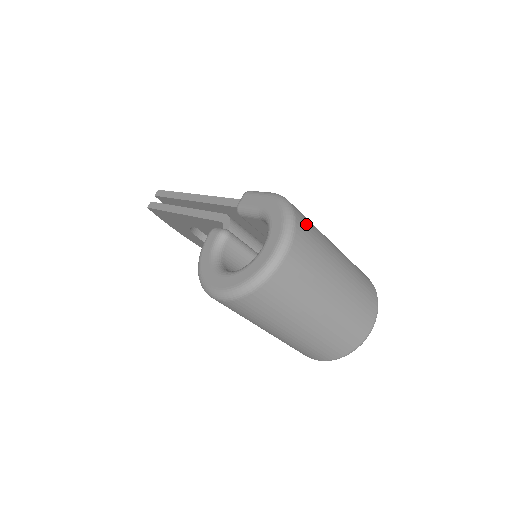
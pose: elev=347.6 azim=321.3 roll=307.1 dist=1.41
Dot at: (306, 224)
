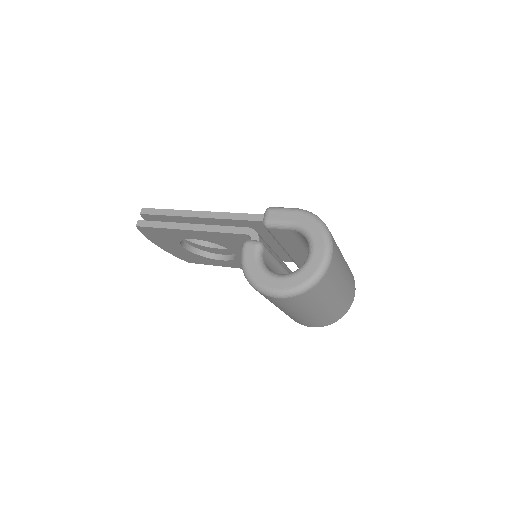
Dot at: occluded
